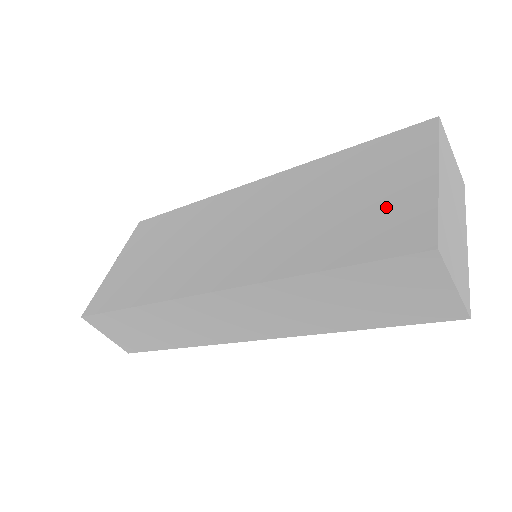
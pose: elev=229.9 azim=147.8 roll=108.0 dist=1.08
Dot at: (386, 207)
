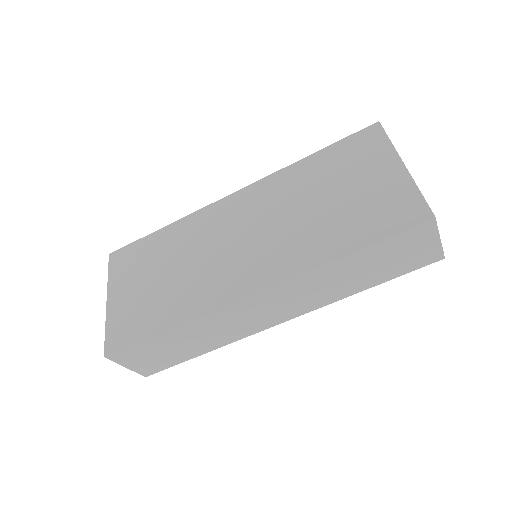
Dot at: (377, 195)
